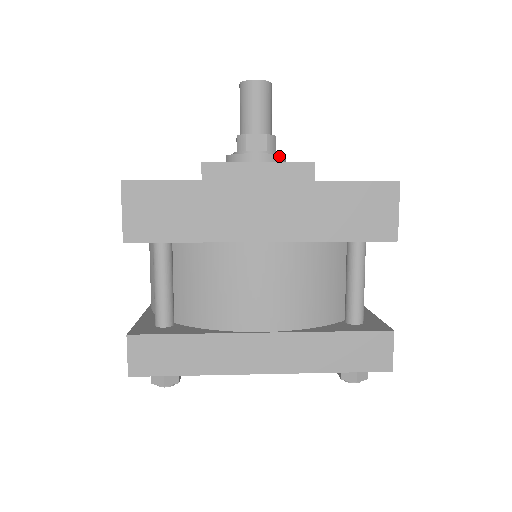
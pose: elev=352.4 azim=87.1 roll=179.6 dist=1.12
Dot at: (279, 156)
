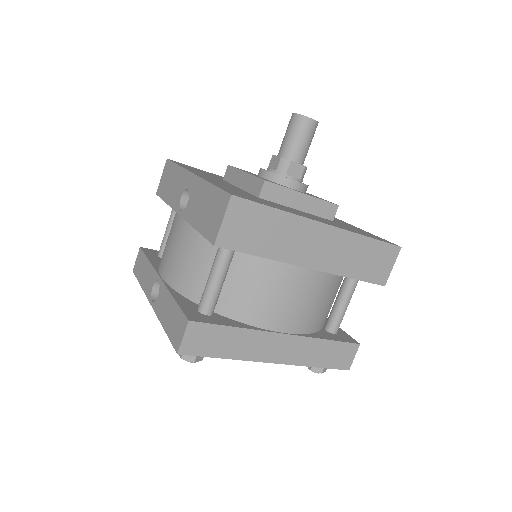
Dot at: (307, 186)
